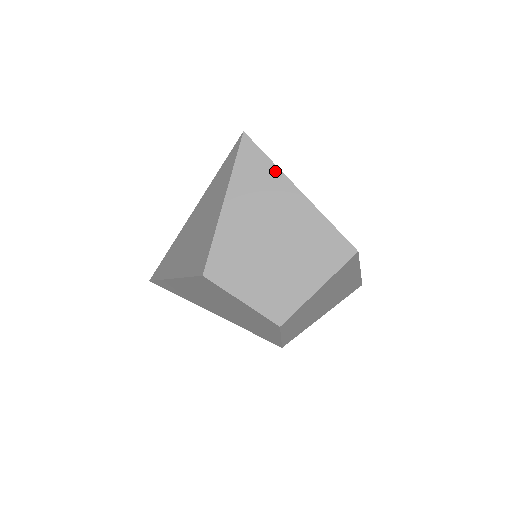
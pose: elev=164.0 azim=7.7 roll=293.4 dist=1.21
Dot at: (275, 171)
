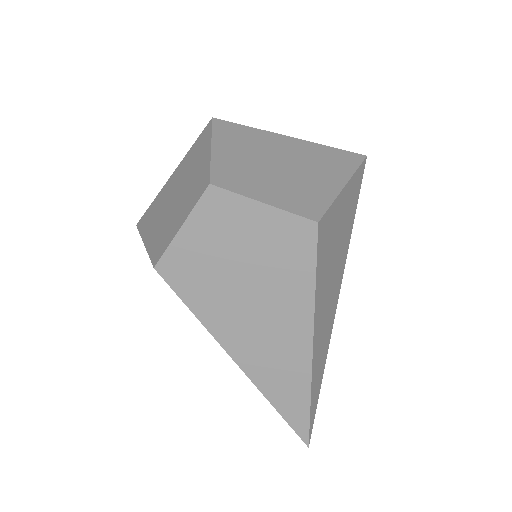
Dot at: (156, 199)
